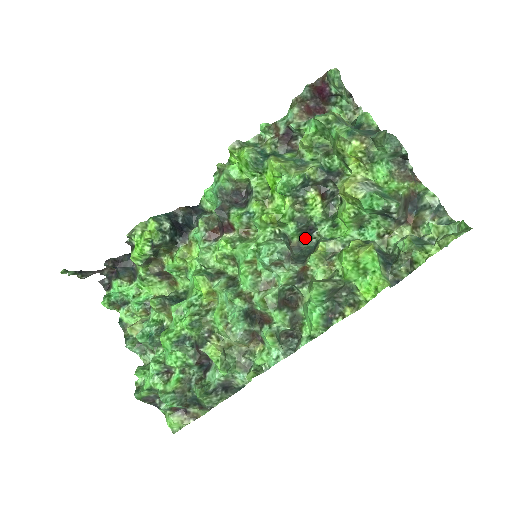
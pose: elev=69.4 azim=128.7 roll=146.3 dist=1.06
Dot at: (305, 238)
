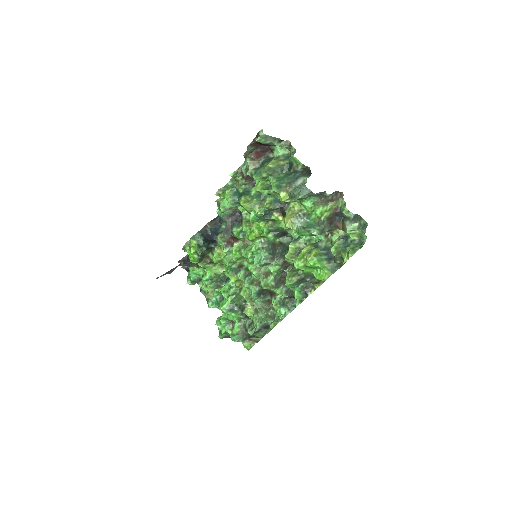
Dot at: (284, 237)
